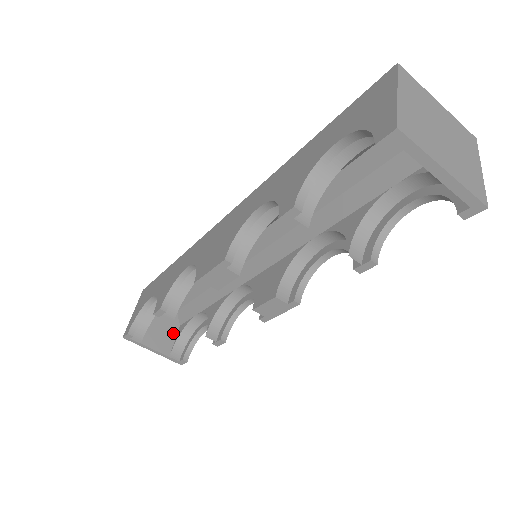
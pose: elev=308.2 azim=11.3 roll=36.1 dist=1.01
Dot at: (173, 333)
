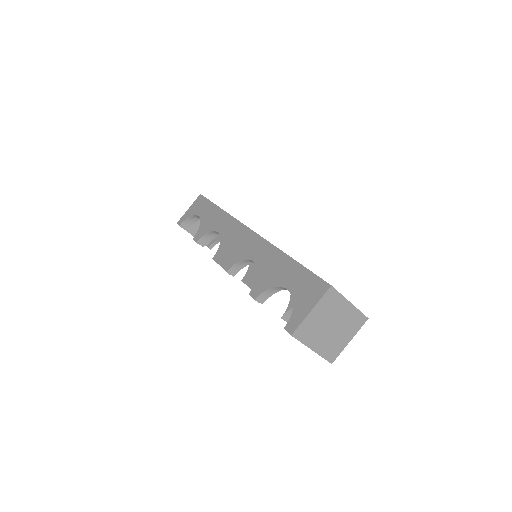
Dot at: occluded
